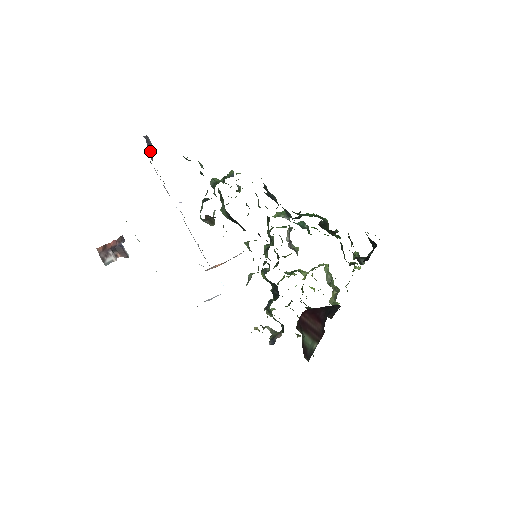
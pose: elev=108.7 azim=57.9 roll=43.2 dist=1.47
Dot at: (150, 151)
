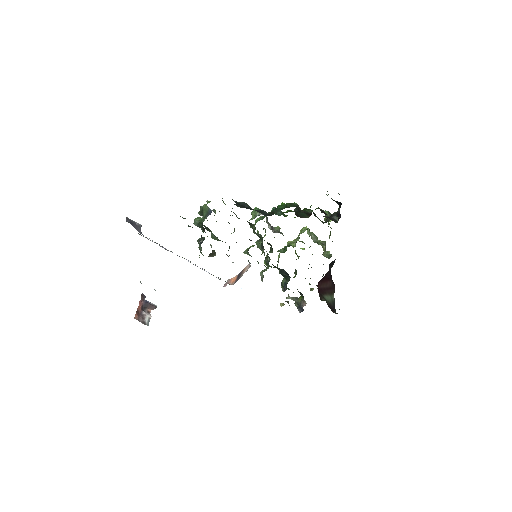
Dot at: (137, 229)
